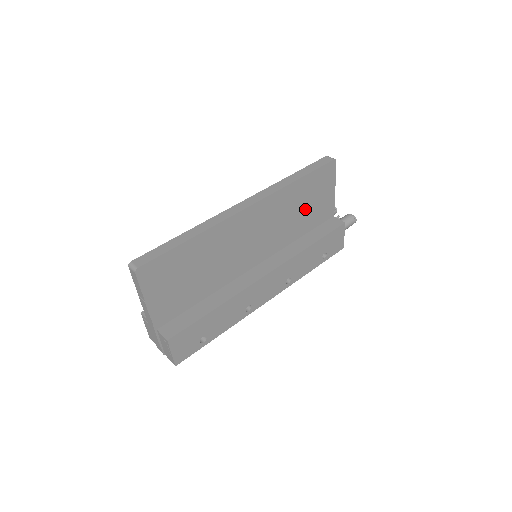
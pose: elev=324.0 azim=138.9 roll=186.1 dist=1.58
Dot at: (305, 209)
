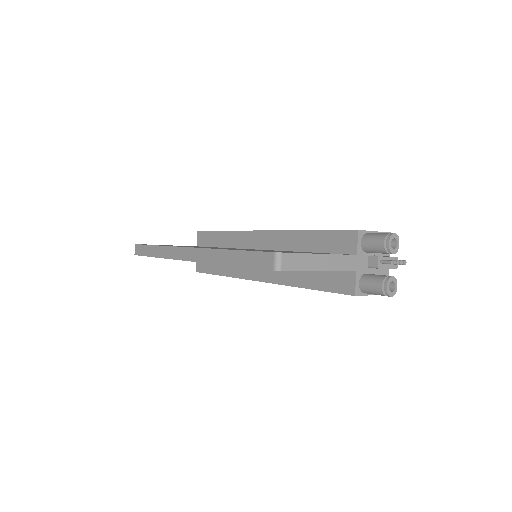
Dot at: occluded
